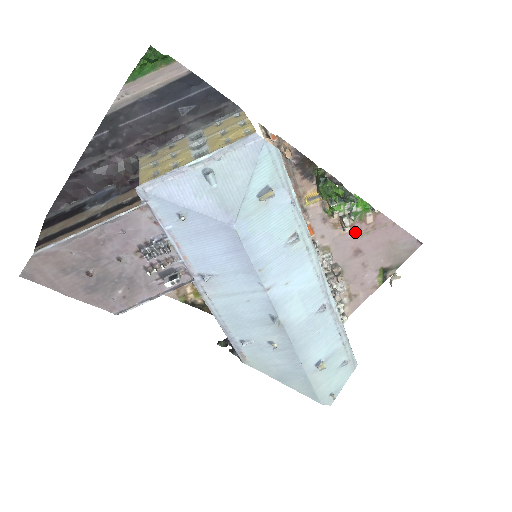
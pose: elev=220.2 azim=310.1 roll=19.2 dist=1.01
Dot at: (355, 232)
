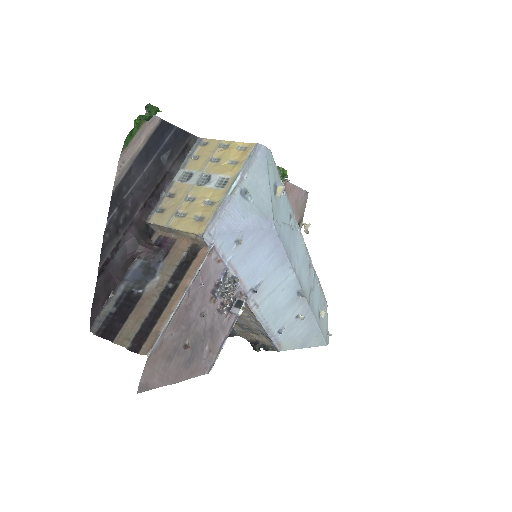
Dot at: occluded
